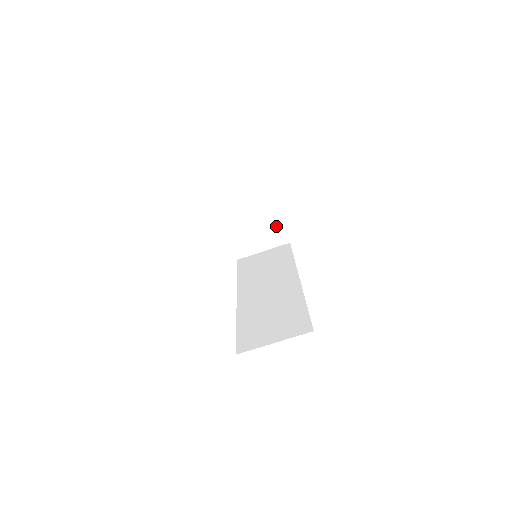
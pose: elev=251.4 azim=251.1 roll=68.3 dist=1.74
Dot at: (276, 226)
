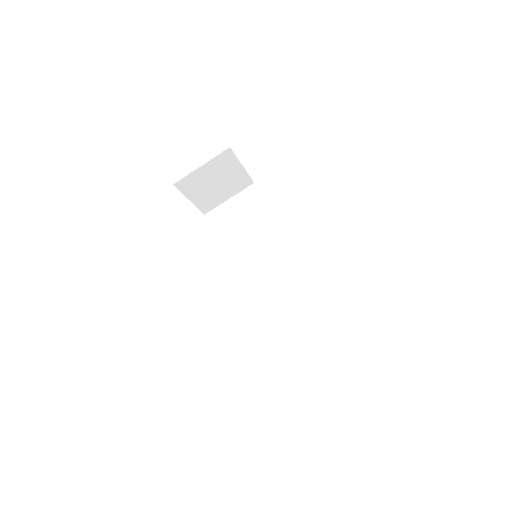
Dot at: (239, 176)
